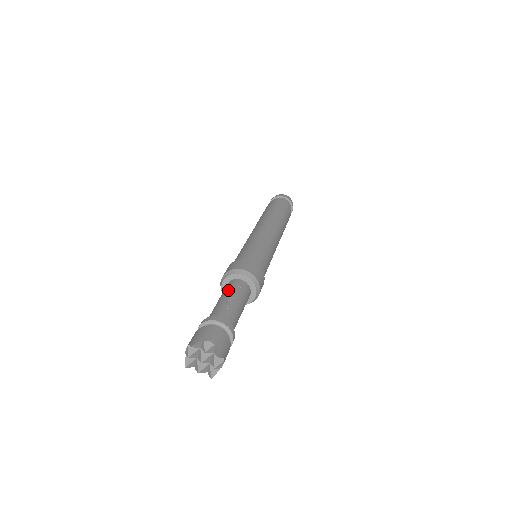
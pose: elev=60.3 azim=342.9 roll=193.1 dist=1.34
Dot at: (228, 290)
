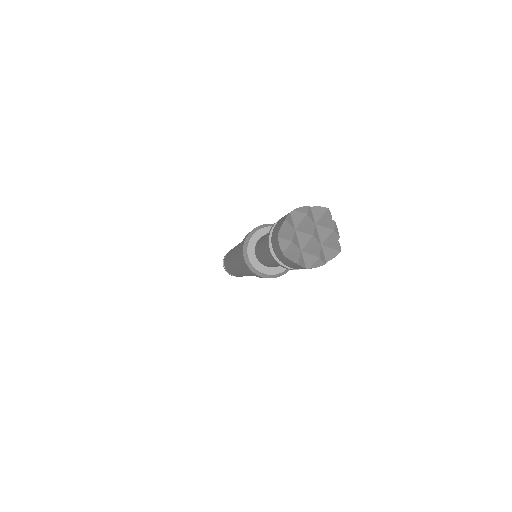
Dot at: occluded
